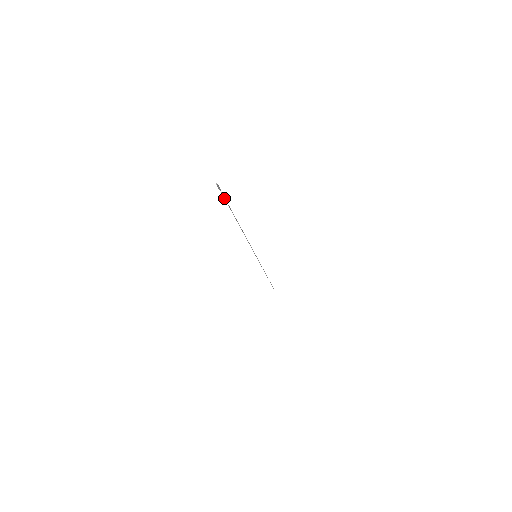
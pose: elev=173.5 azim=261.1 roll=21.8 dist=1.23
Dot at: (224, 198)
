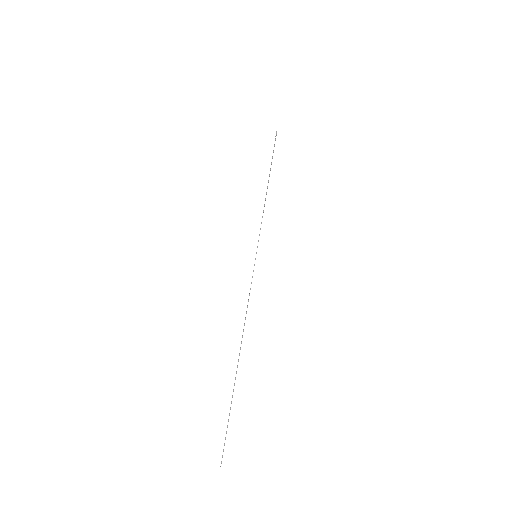
Dot at: (274, 146)
